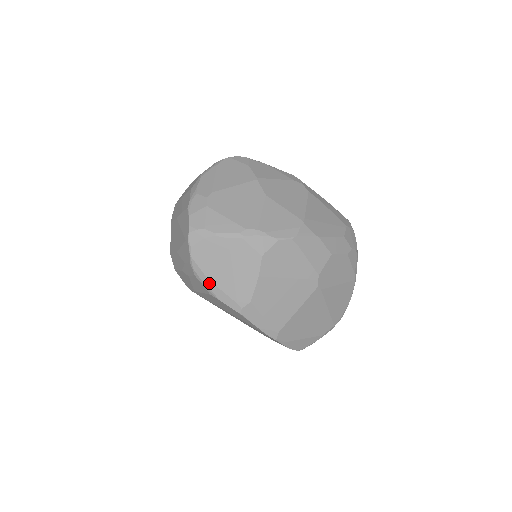
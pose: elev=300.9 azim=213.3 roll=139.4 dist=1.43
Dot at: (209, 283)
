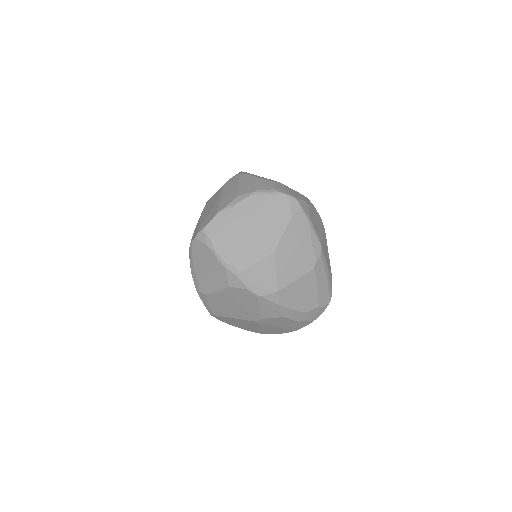
Dot at: (192, 263)
